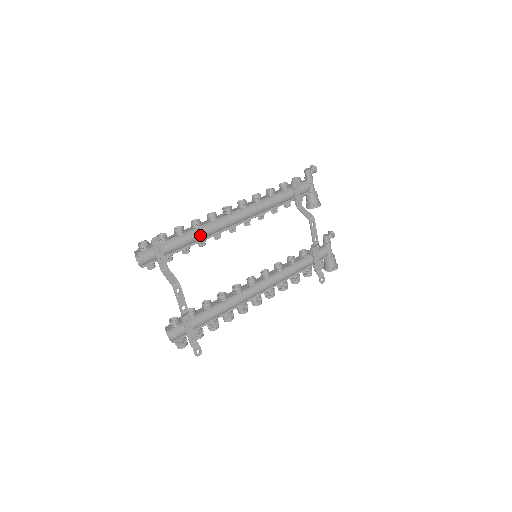
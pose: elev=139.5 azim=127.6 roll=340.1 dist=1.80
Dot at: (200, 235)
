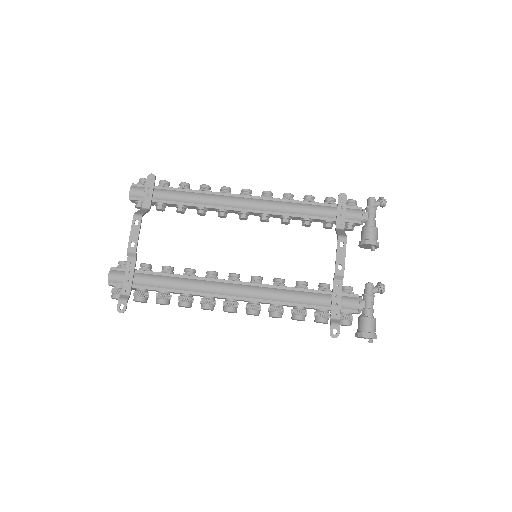
Dot at: (200, 198)
